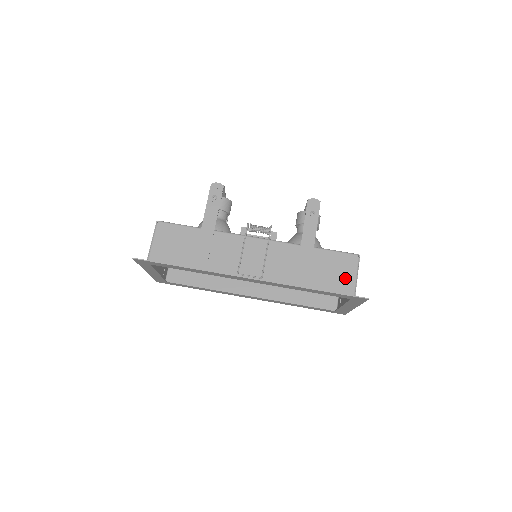
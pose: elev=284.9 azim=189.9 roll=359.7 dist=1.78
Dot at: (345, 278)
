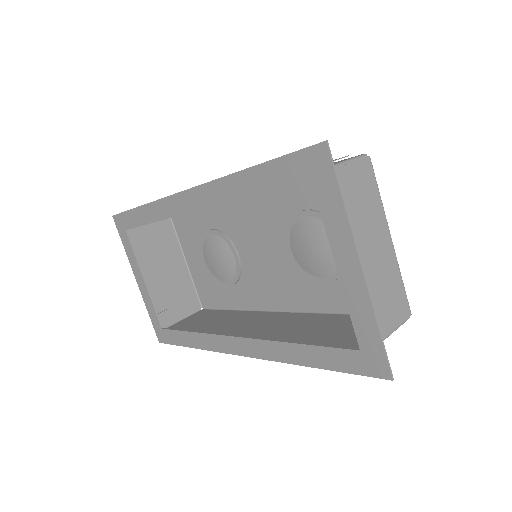
Dot at: occluded
